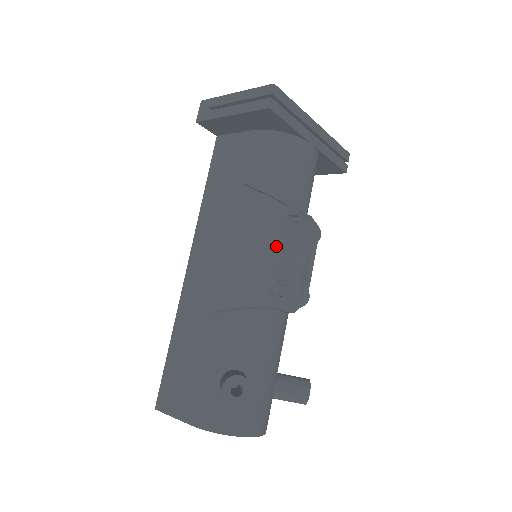
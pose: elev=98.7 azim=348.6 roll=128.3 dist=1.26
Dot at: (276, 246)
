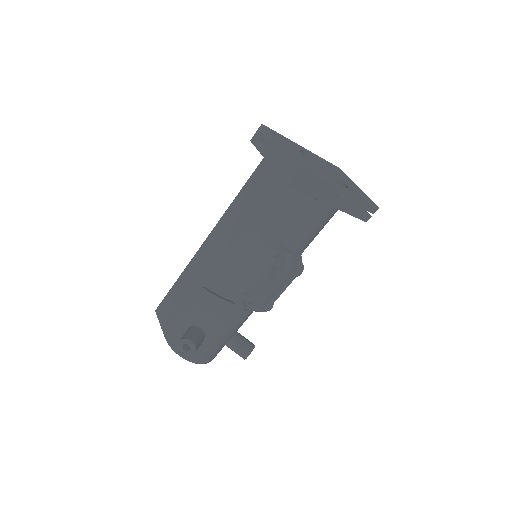
Dot at: (260, 270)
